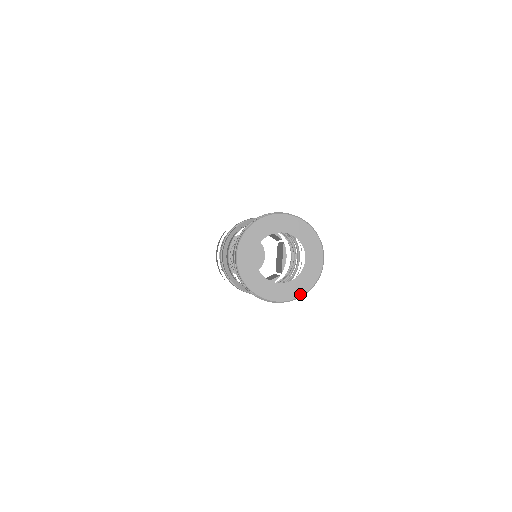
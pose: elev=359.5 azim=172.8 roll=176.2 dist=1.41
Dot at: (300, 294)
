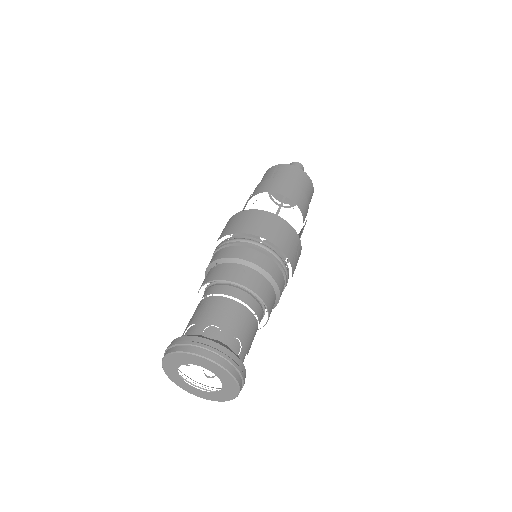
Dot at: (235, 395)
